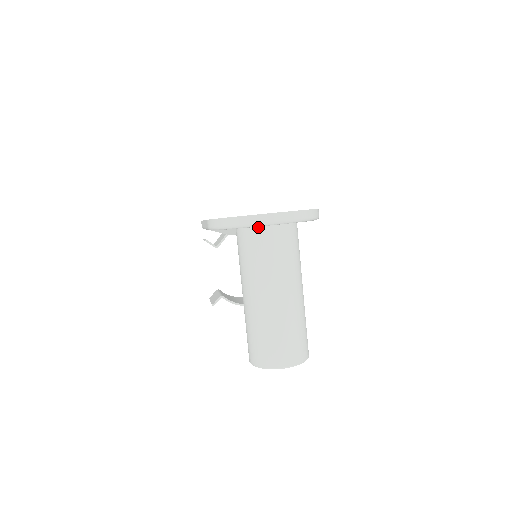
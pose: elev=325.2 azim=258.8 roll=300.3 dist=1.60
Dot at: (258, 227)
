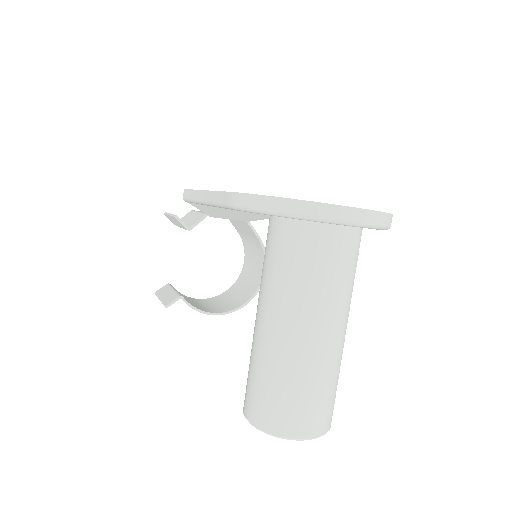
Dot at: (320, 223)
